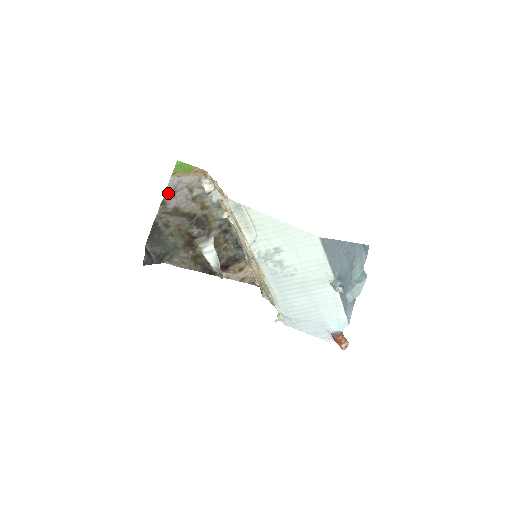
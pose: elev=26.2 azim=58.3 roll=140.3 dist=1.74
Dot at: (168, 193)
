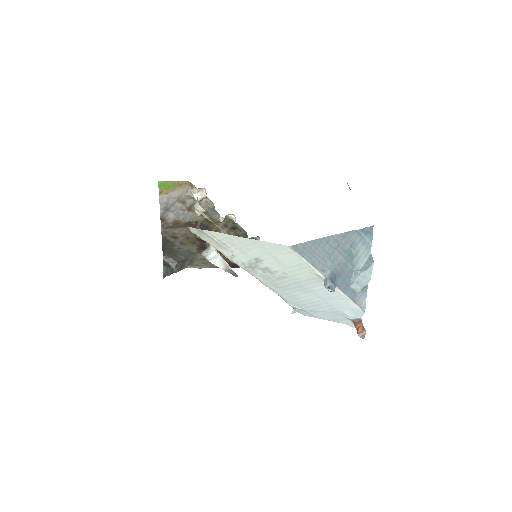
Dot at: (163, 211)
